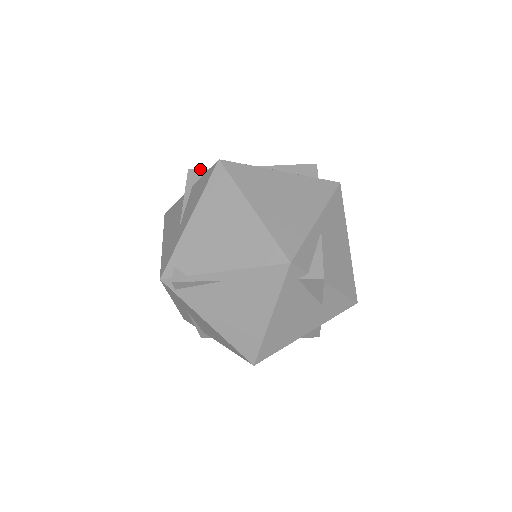
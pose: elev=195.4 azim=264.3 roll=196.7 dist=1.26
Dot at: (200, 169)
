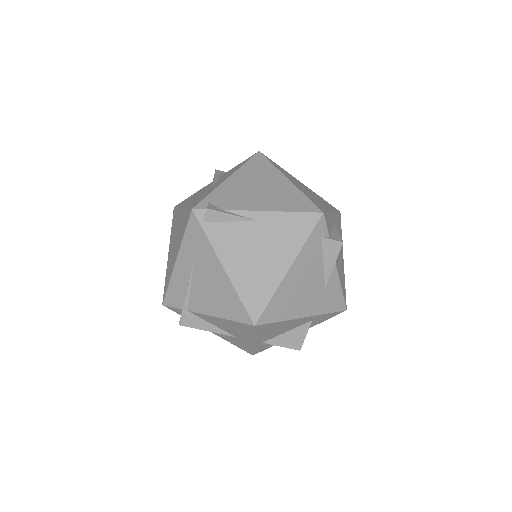
Dot at: occluded
